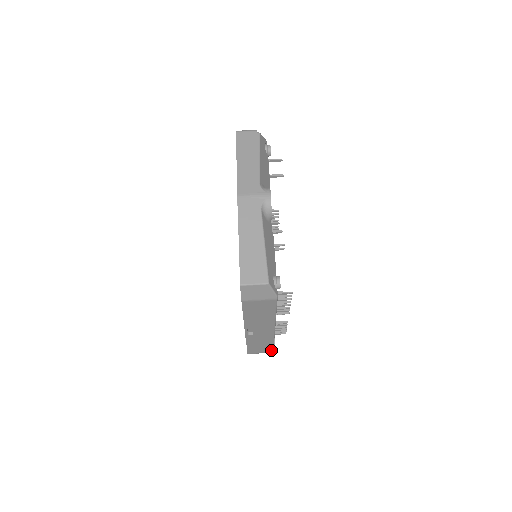
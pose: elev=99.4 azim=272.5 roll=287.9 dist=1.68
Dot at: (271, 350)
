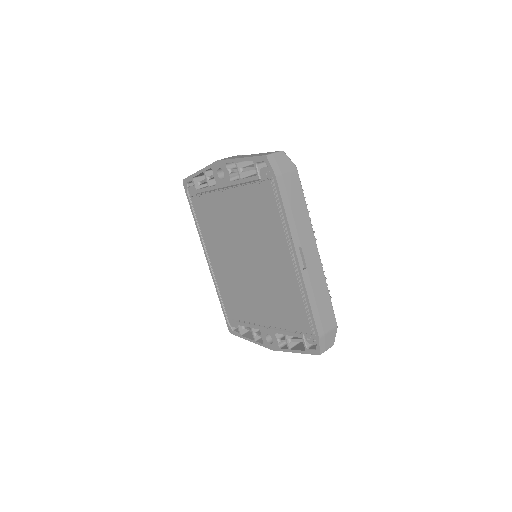
Dot at: (334, 318)
